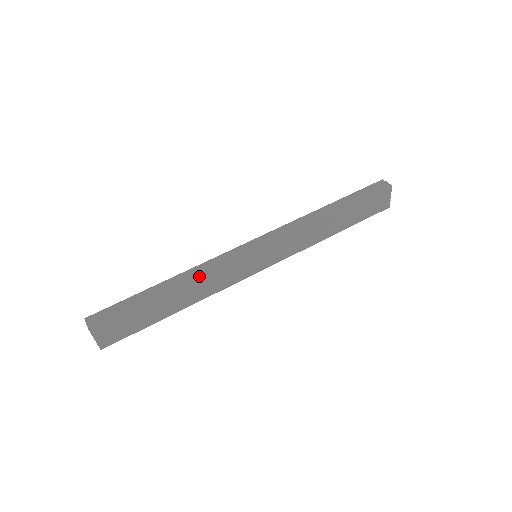
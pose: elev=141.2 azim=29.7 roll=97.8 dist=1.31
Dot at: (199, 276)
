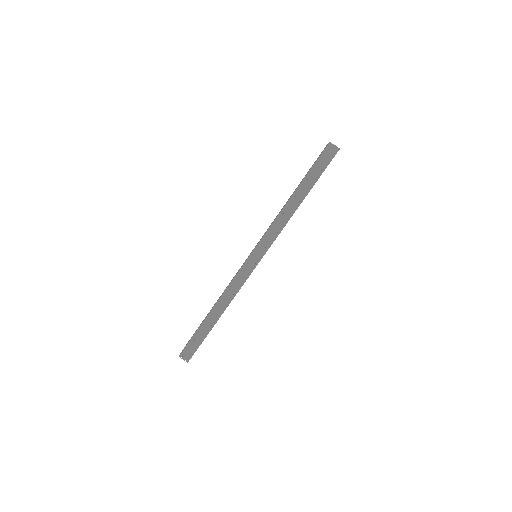
Dot at: occluded
